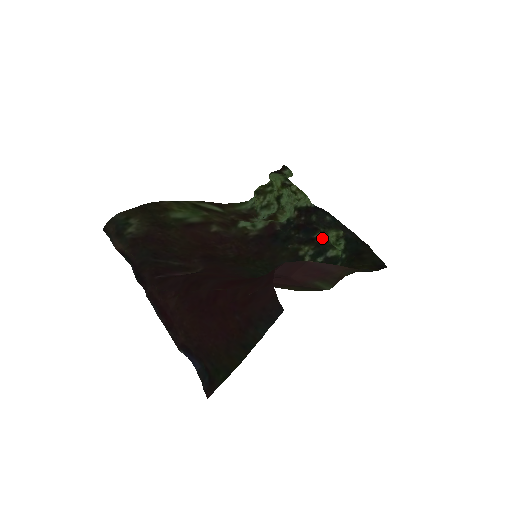
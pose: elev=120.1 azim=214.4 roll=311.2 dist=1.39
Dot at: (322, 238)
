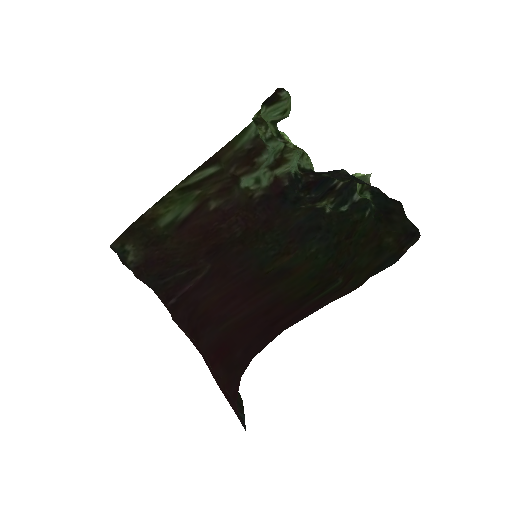
Dot at: occluded
